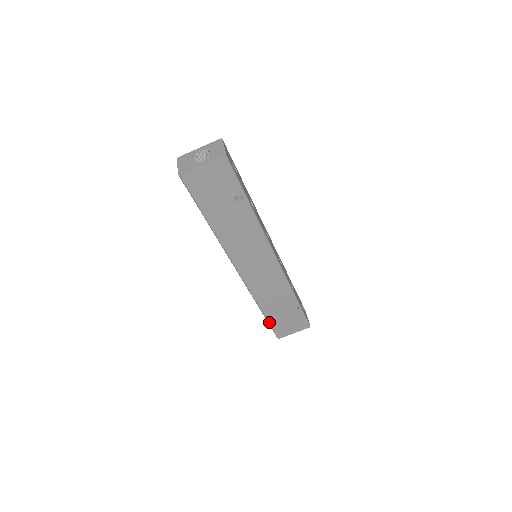
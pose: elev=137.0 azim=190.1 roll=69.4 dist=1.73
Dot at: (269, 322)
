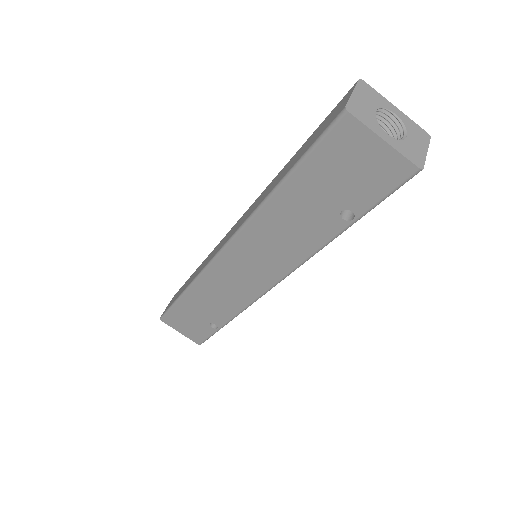
Dot at: (175, 304)
